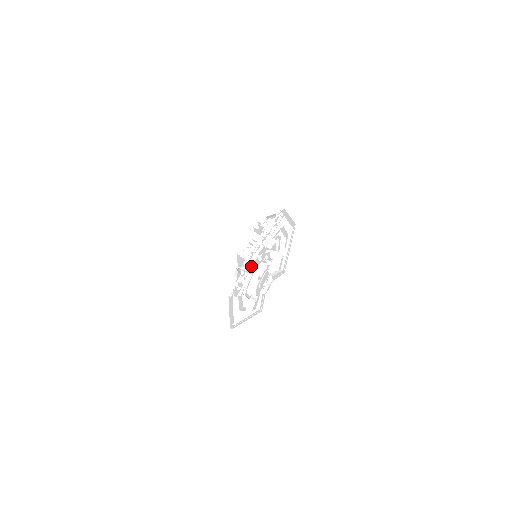
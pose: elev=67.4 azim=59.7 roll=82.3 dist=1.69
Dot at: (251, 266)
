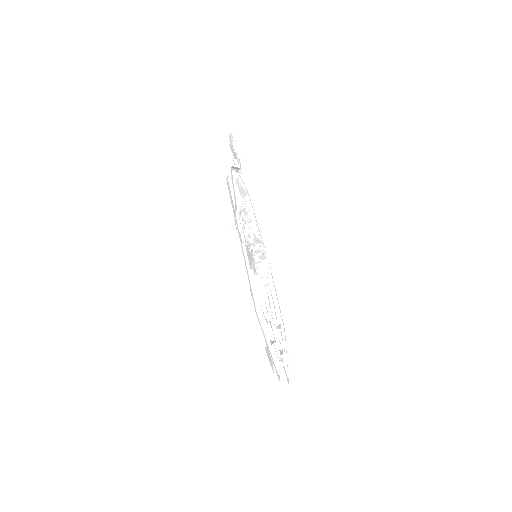
Dot at: occluded
